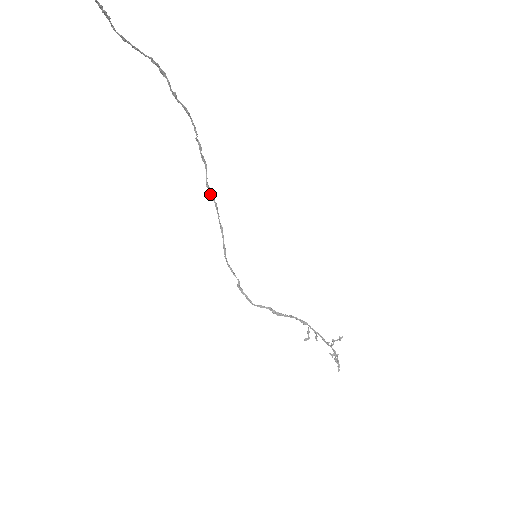
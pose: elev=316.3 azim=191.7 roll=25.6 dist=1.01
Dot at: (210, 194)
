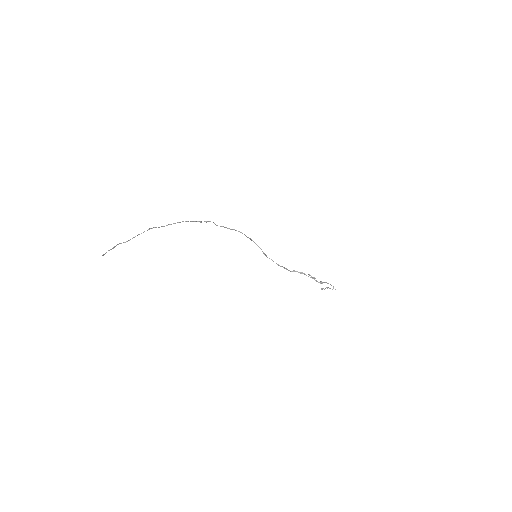
Dot at: (223, 226)
